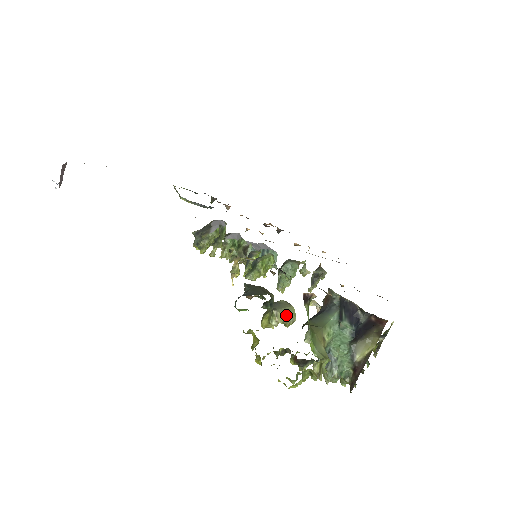
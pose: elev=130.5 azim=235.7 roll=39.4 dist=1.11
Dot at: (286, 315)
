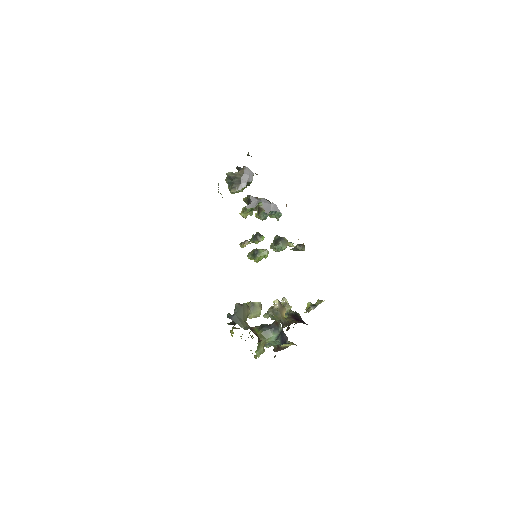
Dot at: (255, 316)
